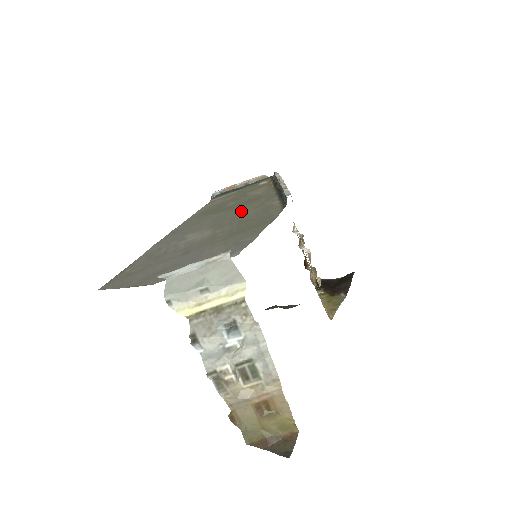
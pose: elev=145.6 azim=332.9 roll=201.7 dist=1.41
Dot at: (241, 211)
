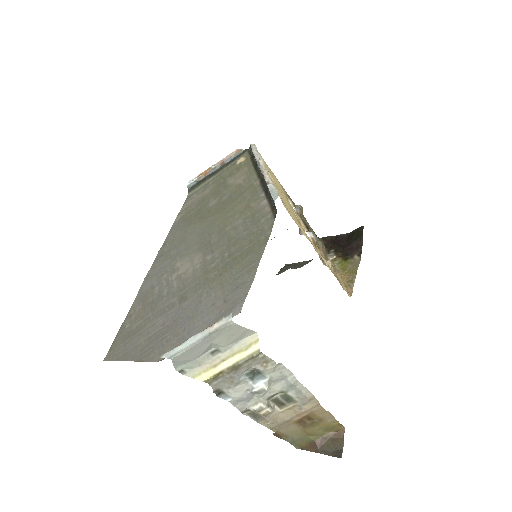
Dot at: (227, 219)
